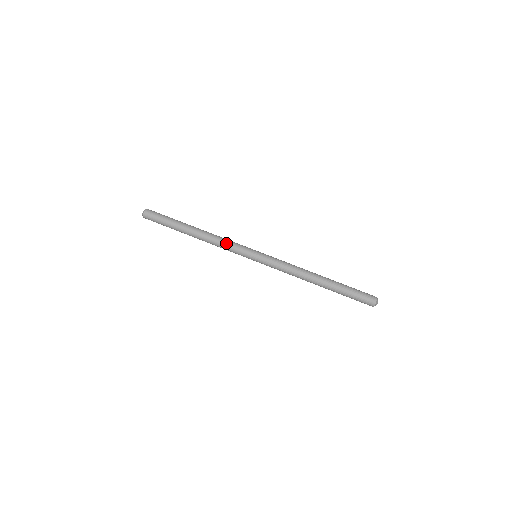
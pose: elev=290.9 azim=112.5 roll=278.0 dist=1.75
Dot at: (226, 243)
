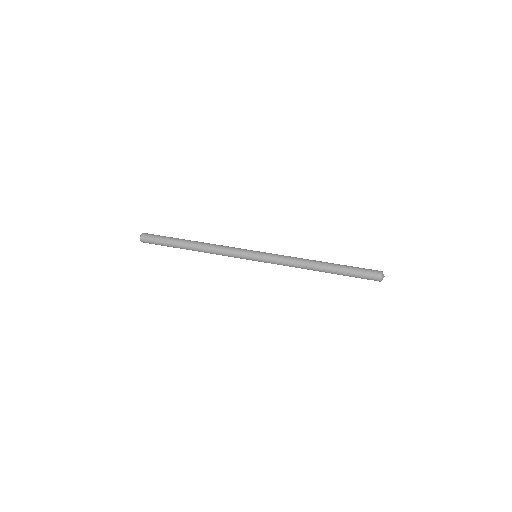
Dot at: (224, 250)
